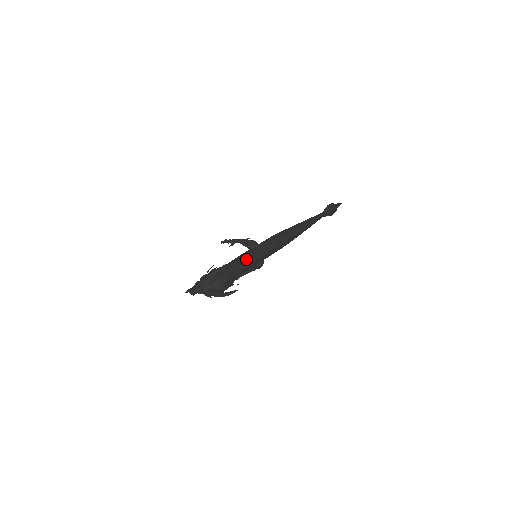
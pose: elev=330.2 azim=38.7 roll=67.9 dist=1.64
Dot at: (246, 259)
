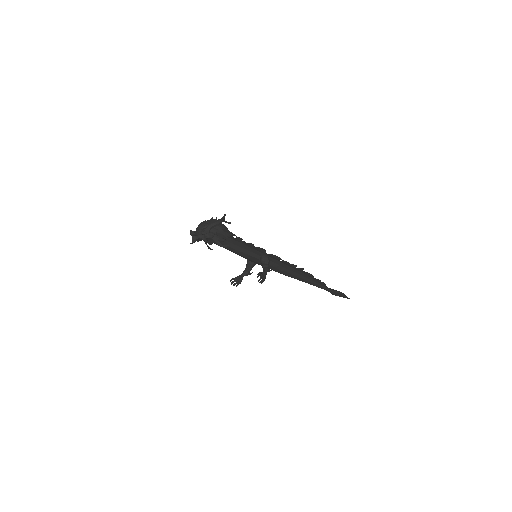
Dot at: occluded
